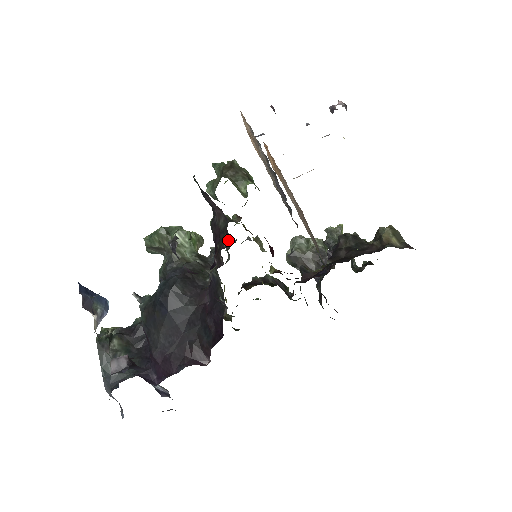
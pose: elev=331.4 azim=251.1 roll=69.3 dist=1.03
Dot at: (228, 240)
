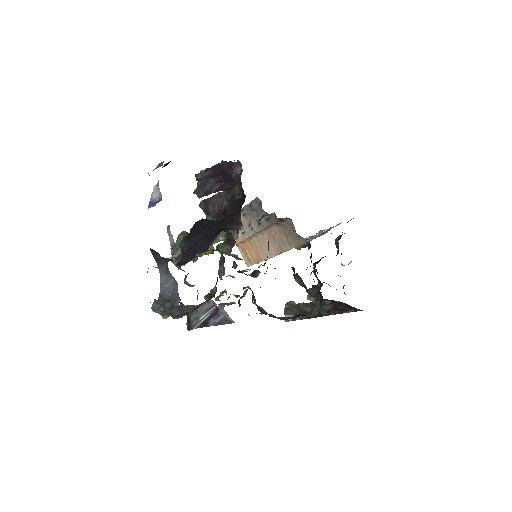
Dot at: (232, 245)
